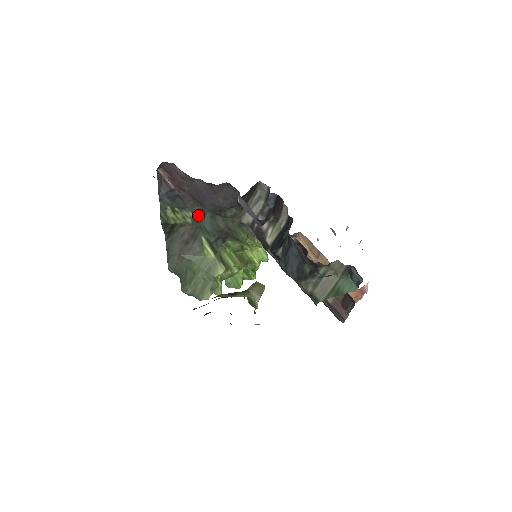
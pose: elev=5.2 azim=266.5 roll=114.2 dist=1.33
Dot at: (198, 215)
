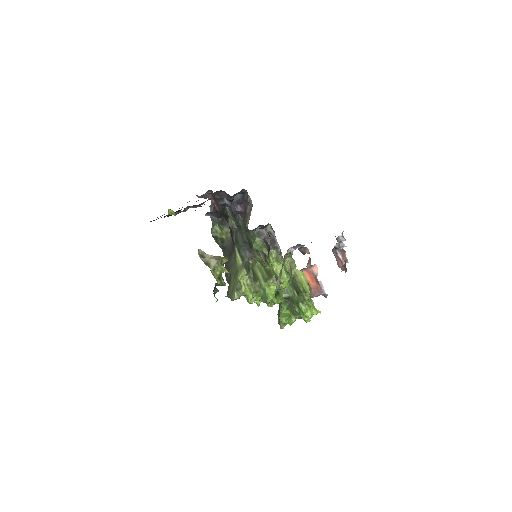
Dot at: occluded
